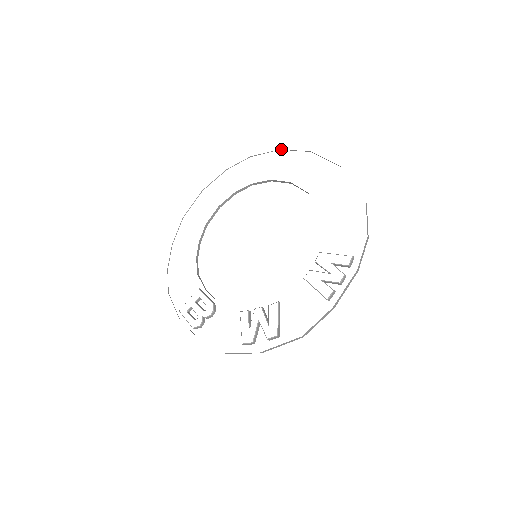
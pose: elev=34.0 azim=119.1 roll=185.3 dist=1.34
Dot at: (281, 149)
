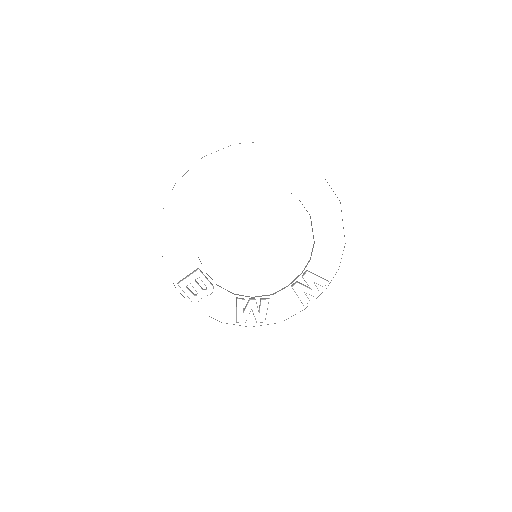
Dot at: occluded
